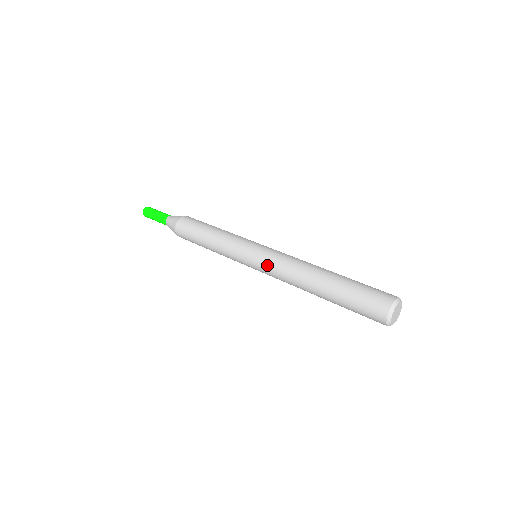
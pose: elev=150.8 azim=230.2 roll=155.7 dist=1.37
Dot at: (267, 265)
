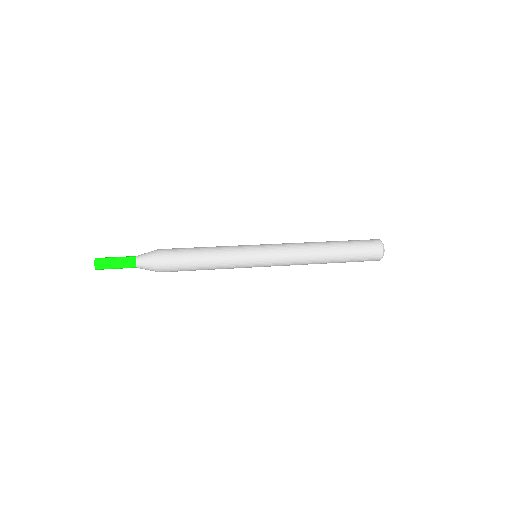
Dot at: (279, 254)
